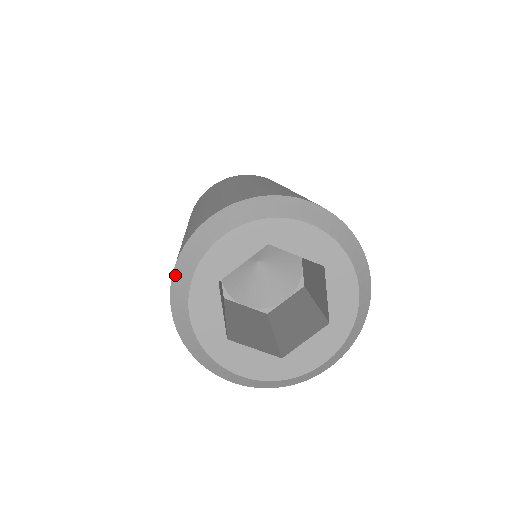
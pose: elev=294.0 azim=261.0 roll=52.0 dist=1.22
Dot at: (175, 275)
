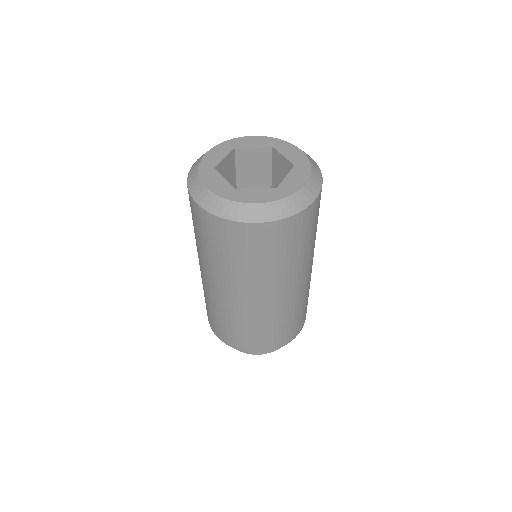
Dot at: occluded
